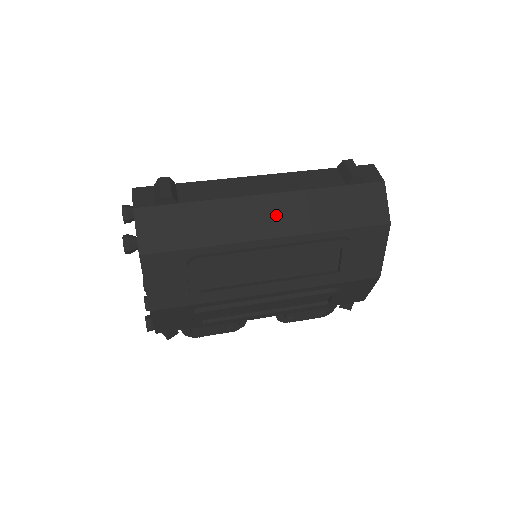
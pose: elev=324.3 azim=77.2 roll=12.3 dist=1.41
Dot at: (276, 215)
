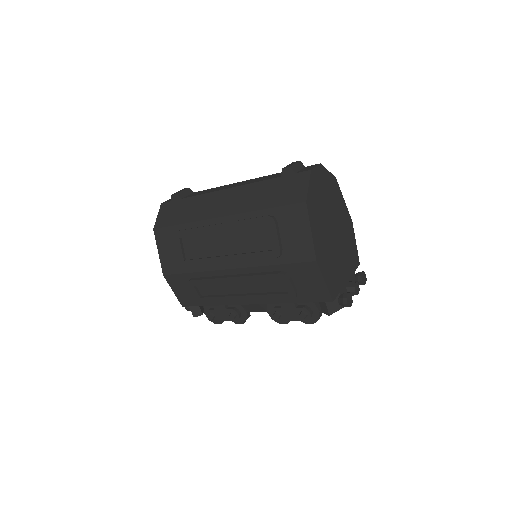
Dot at: (228, 202)
